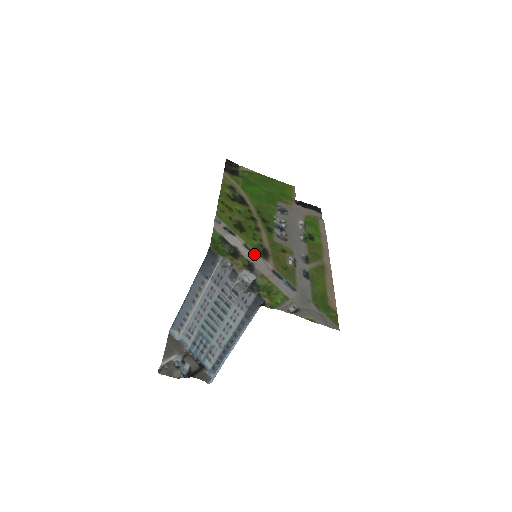
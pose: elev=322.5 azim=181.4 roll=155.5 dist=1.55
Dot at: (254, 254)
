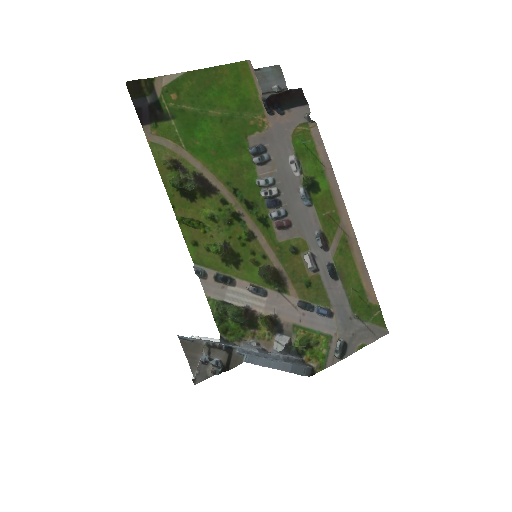
Dot at: (270, 296)
